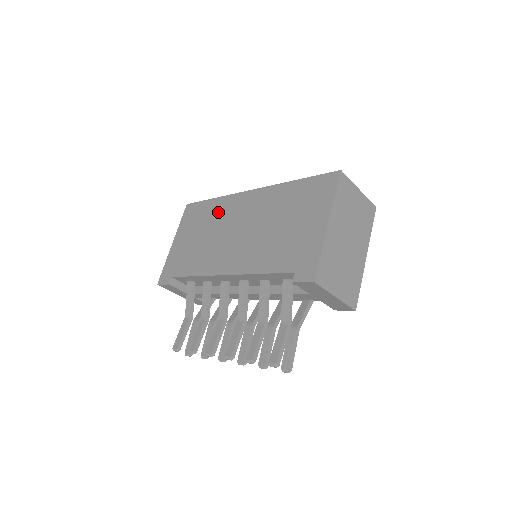
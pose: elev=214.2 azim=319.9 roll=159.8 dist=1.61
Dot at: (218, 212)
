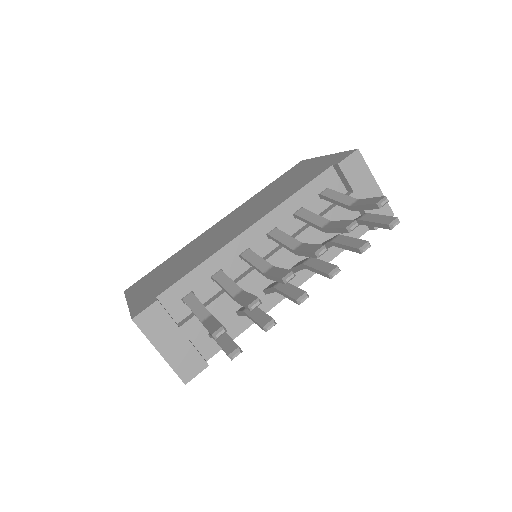
Dot at: (186, 250)
